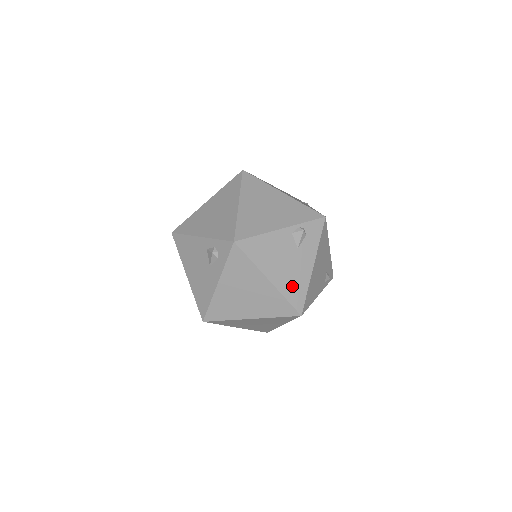
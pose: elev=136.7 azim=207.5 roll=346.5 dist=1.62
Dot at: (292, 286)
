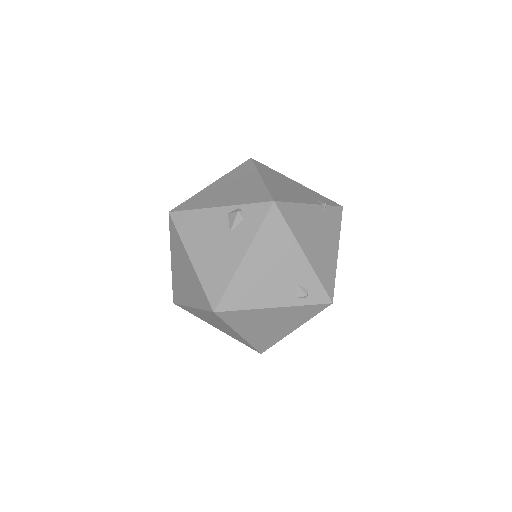
Dot at: (212, 274)
